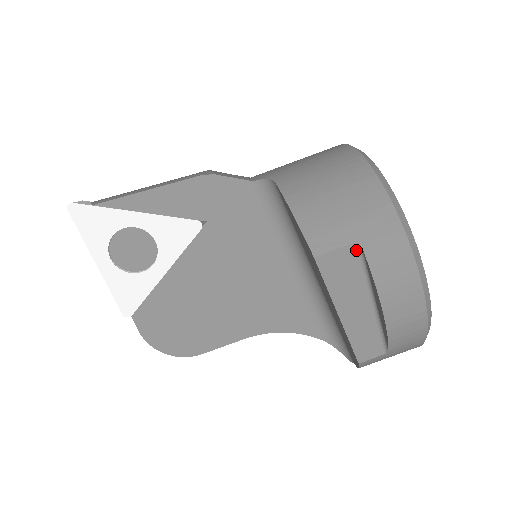
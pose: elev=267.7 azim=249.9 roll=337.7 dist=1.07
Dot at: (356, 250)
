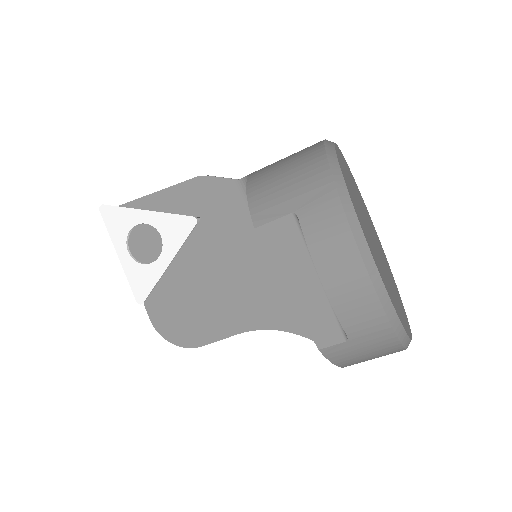
Dot at: (294, 221)
